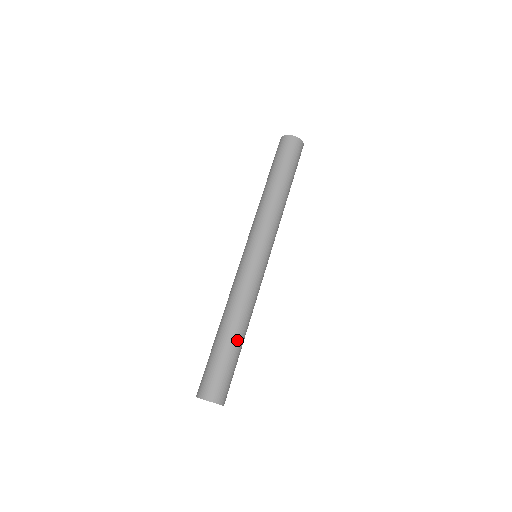
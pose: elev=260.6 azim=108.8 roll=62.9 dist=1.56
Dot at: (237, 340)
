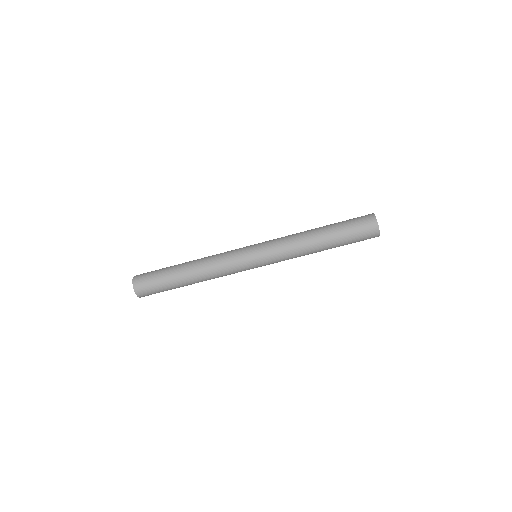
Dot at: (186, 285)
